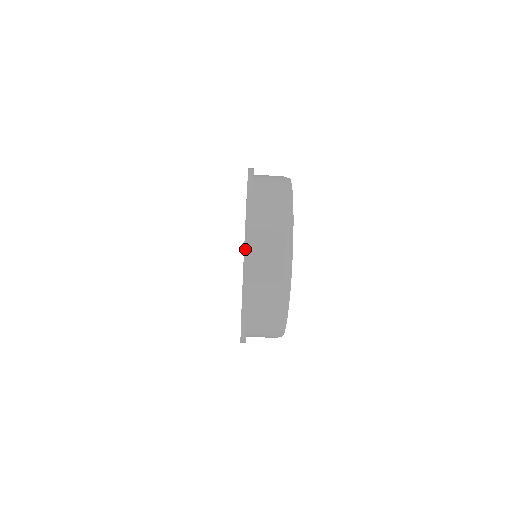
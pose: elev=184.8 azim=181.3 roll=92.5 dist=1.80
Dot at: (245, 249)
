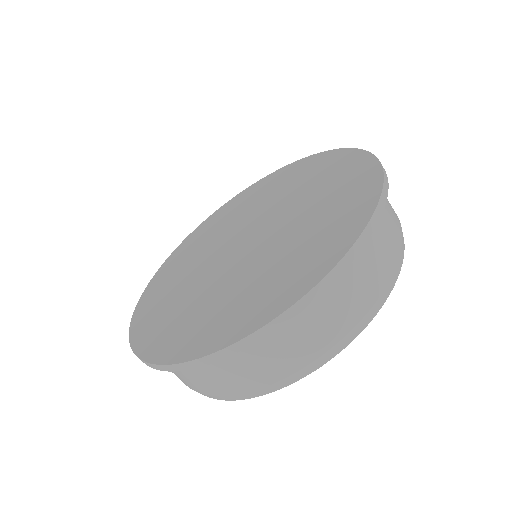
Dot at: (385, 180)
